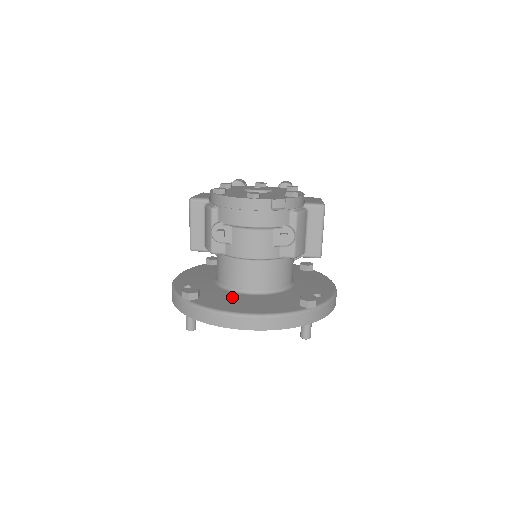
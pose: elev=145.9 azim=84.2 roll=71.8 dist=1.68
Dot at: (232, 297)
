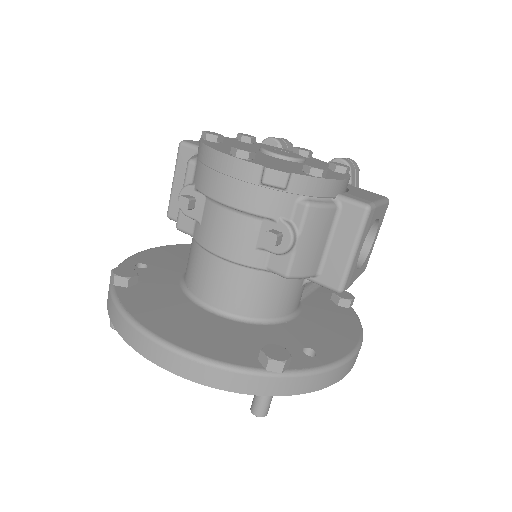
Dot at: (175, 303)
